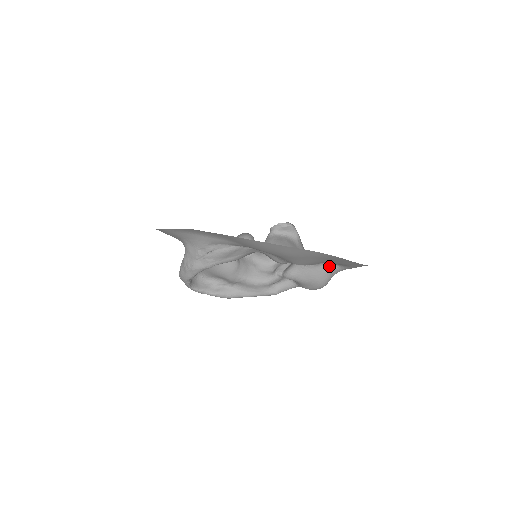
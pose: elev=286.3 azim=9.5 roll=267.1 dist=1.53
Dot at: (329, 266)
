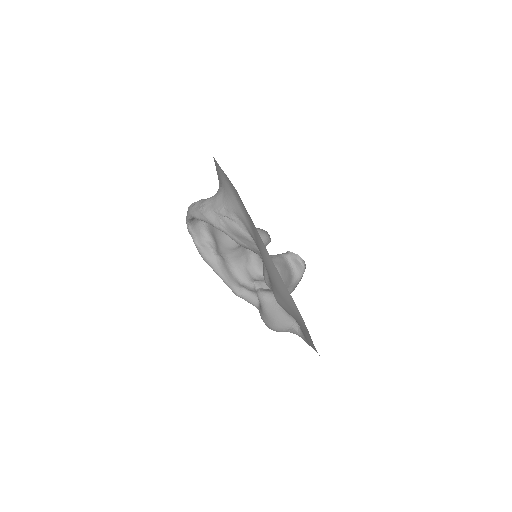
Dot at: (294, 323)
